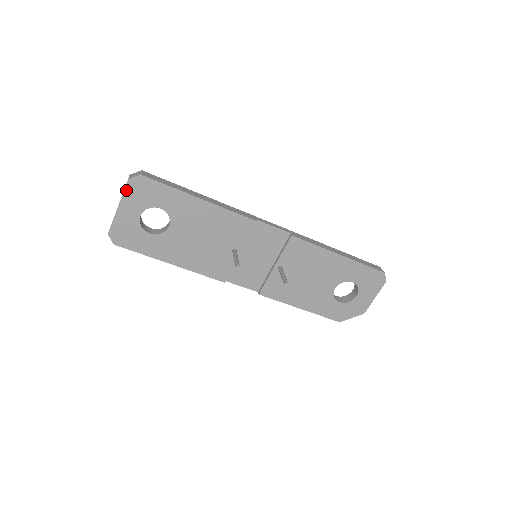
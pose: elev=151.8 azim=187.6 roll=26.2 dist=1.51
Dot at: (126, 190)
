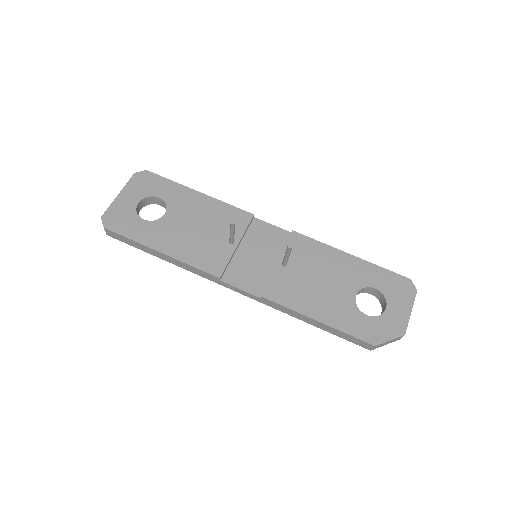
Dot at: (130, 181)
